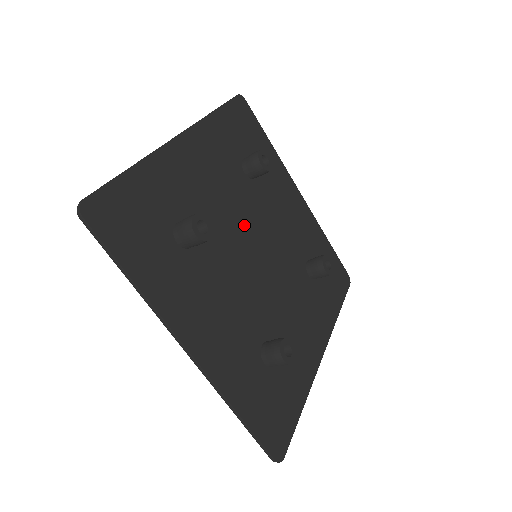
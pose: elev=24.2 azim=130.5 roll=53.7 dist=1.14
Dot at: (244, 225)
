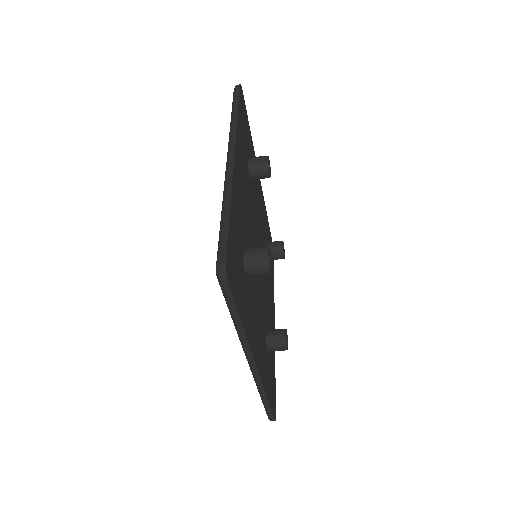
Dot at: (254, 231)
